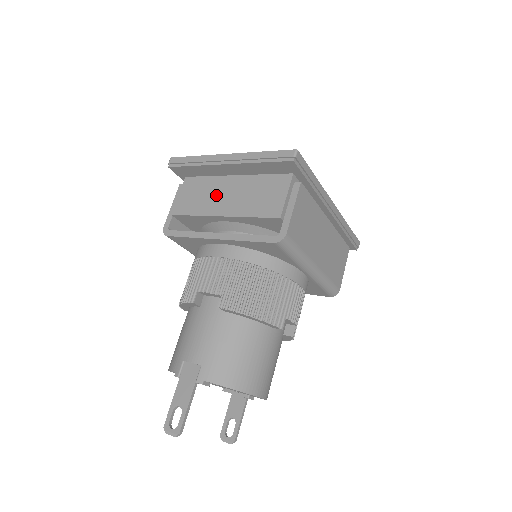
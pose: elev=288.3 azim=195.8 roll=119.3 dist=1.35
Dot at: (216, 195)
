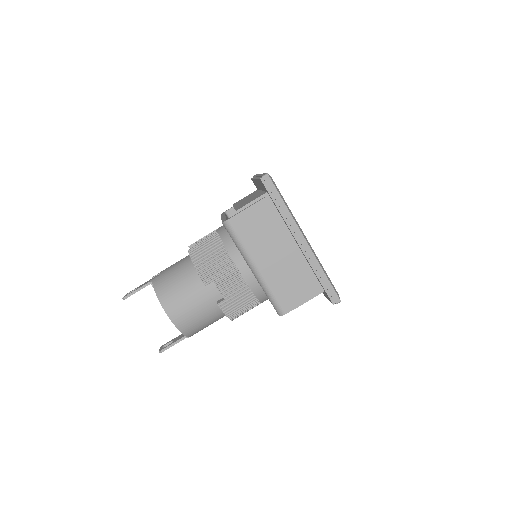
Dot at: (247, 198)
